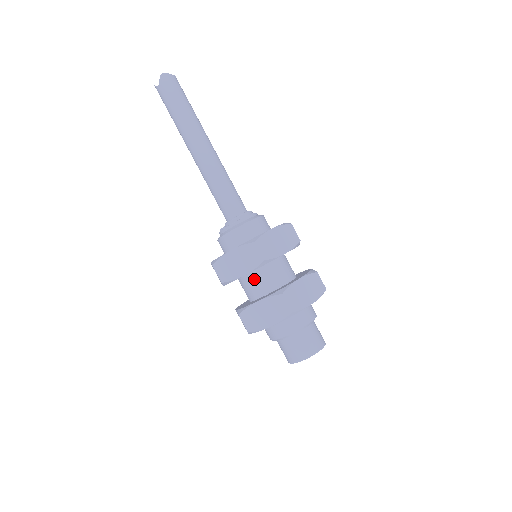
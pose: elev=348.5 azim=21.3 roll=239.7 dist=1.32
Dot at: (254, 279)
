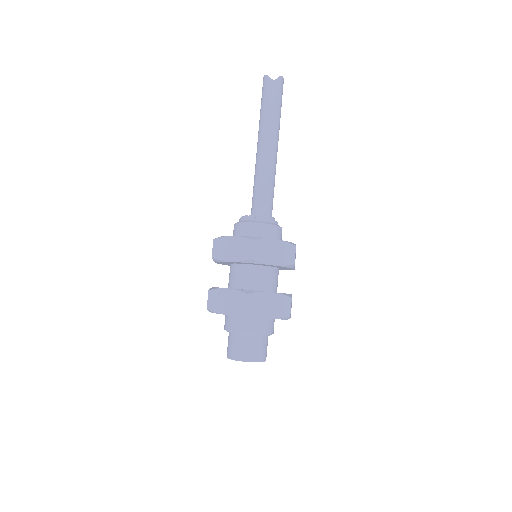
Dot at: (264, 273)
